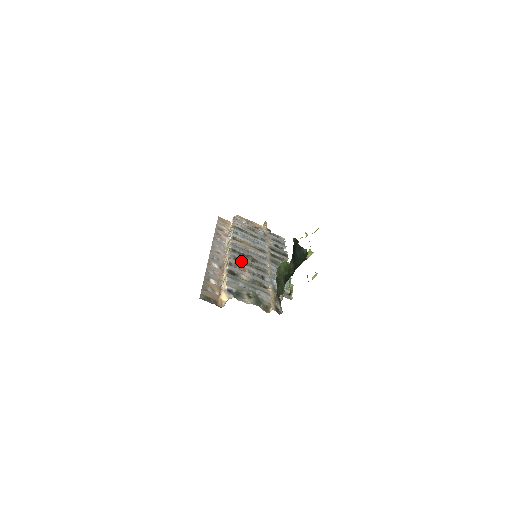
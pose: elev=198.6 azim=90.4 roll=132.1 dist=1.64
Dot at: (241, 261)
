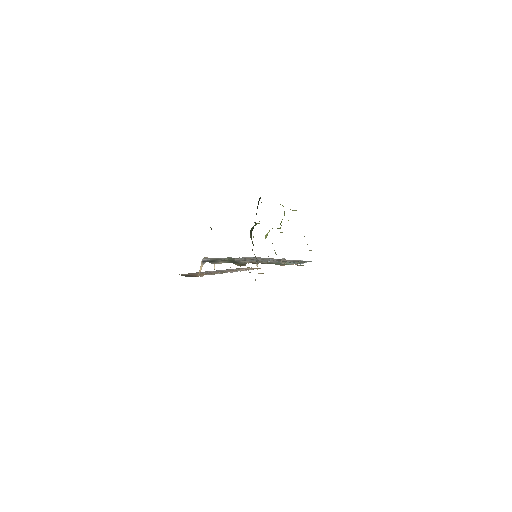
Dot at: occluded
